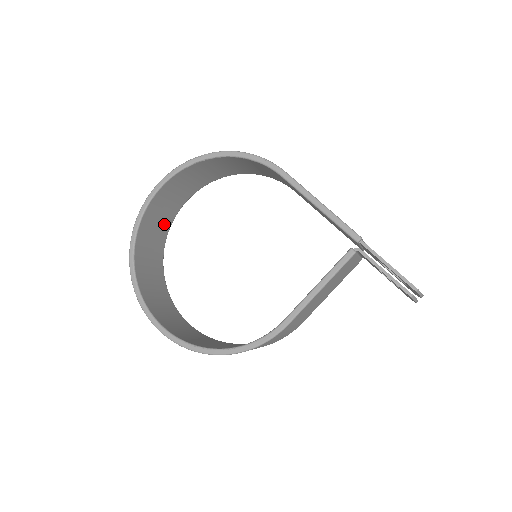
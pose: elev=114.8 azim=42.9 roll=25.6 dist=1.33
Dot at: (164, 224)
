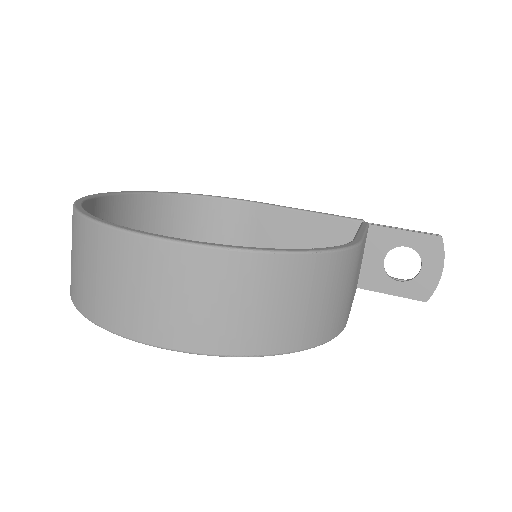
Dot at: occluded
